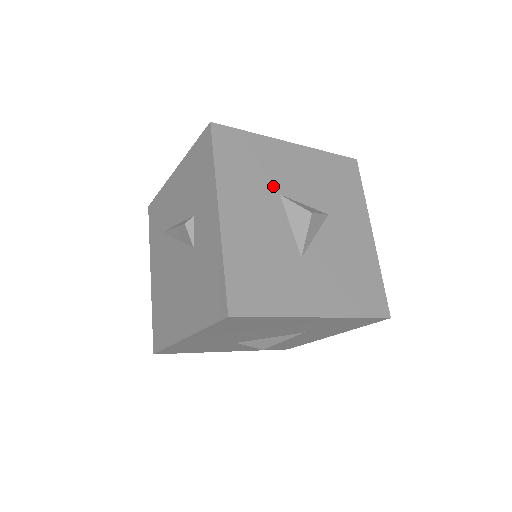
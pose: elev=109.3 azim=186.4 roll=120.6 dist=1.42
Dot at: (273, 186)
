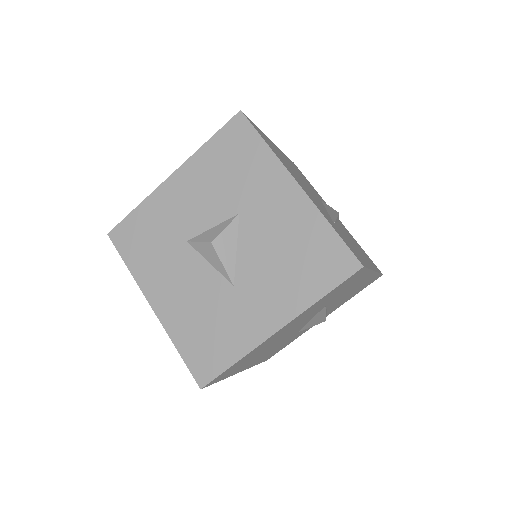
Dot at: (177, 239)
